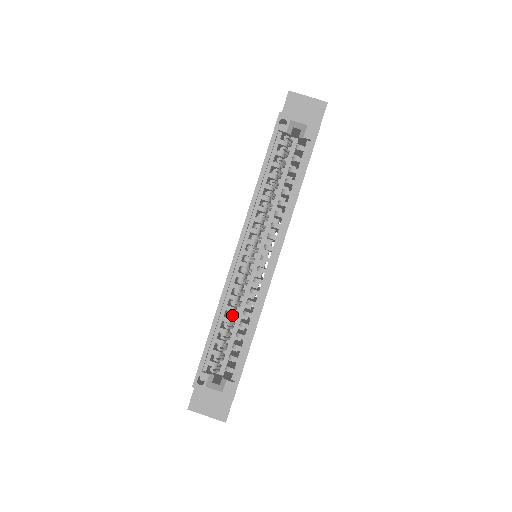
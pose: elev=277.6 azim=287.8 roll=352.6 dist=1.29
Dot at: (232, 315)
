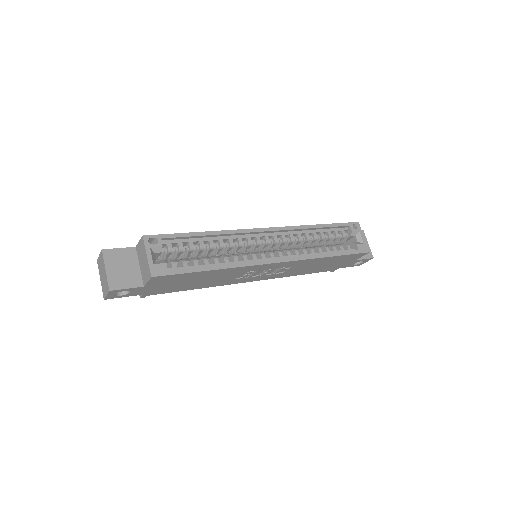
Dot at: (215, 248)
